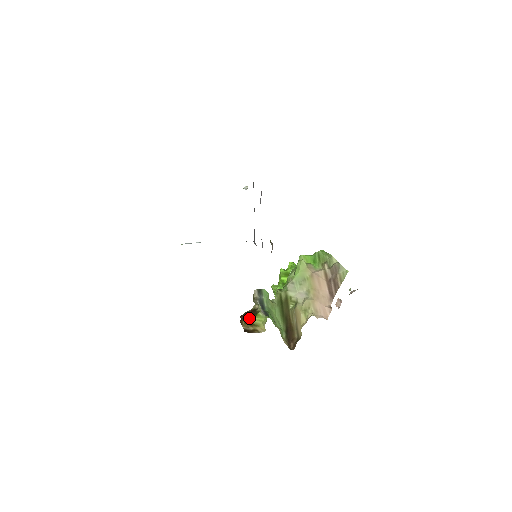
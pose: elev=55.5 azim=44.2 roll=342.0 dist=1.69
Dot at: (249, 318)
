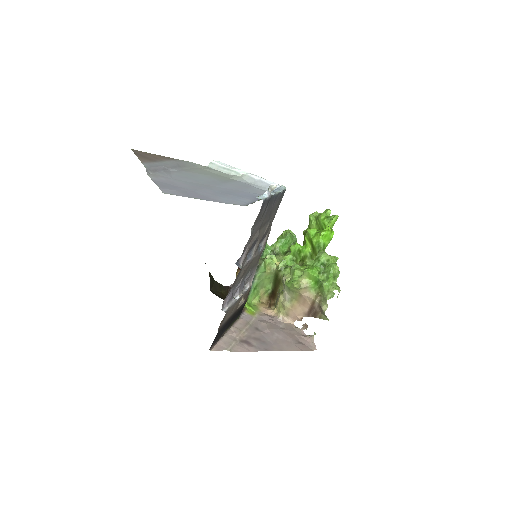
Dot at: occluded
